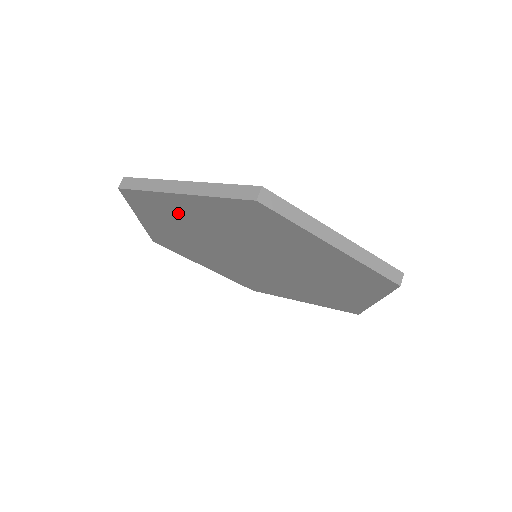
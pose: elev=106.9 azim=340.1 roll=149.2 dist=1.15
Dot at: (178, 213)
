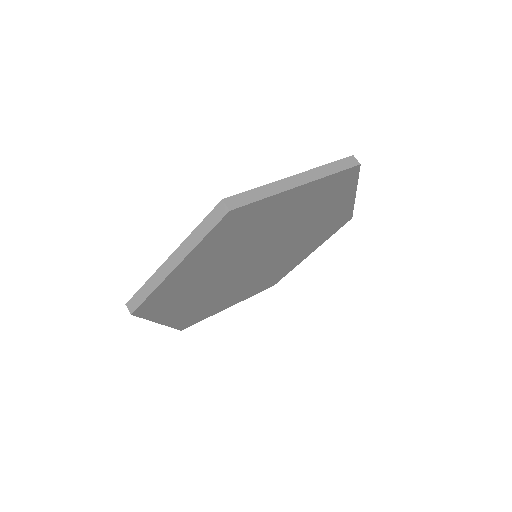
Dot at: (259, 221)
